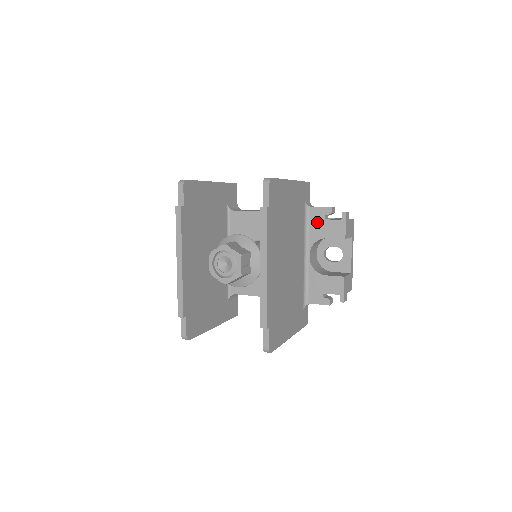
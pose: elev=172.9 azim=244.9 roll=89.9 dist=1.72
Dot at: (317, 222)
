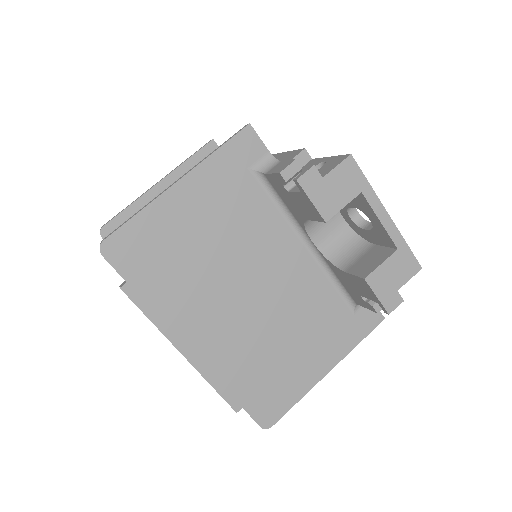
Dot at: (284, 196)
